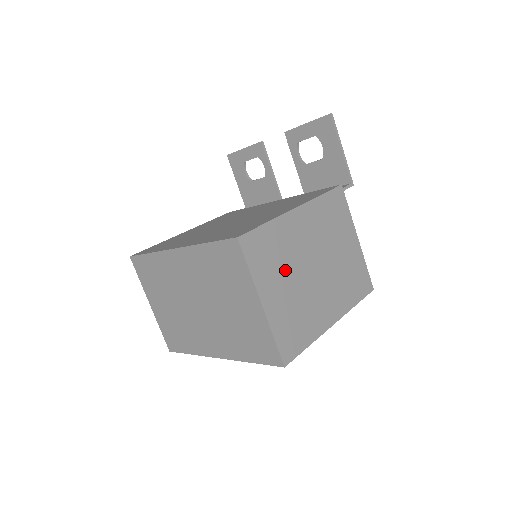
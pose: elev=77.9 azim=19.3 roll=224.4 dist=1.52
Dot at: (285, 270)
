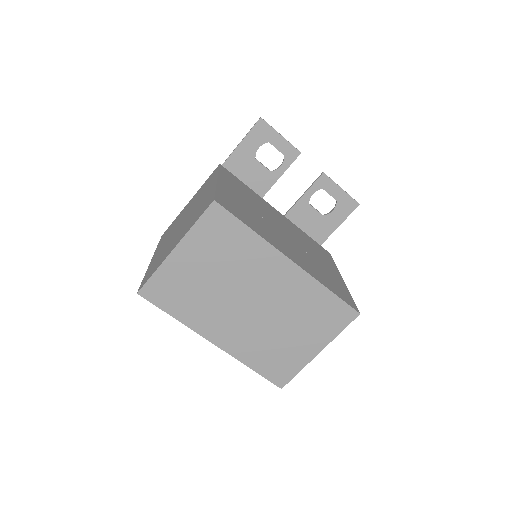
Dot at: occluded
